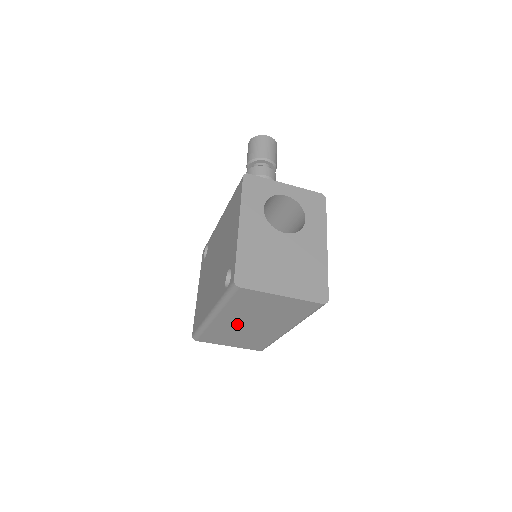
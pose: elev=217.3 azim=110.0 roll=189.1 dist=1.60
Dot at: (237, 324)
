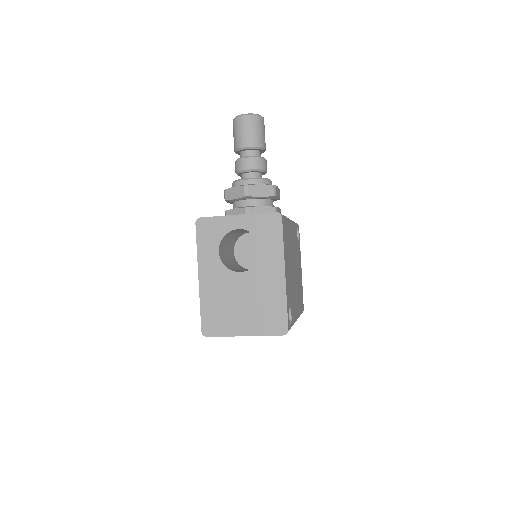
Dot at: occluded
